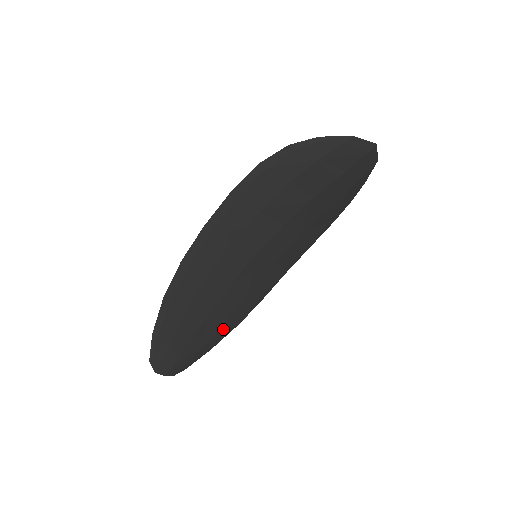
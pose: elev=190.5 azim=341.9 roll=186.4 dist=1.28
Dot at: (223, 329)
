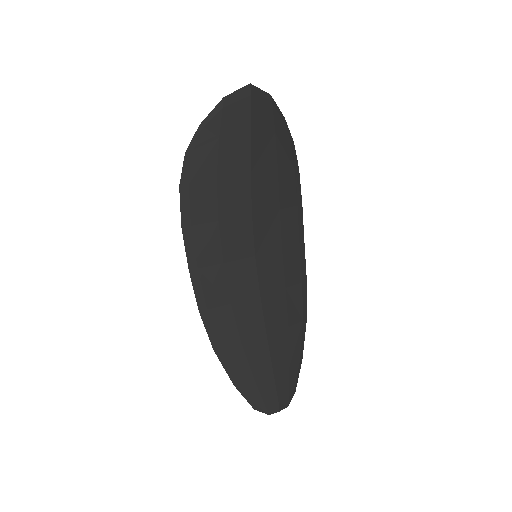
Dot at: (294, 335)
